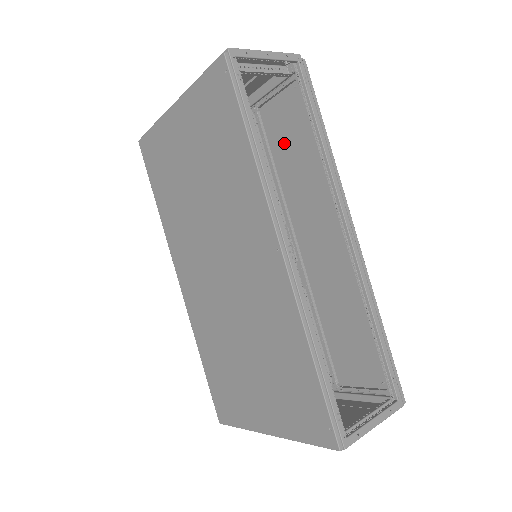
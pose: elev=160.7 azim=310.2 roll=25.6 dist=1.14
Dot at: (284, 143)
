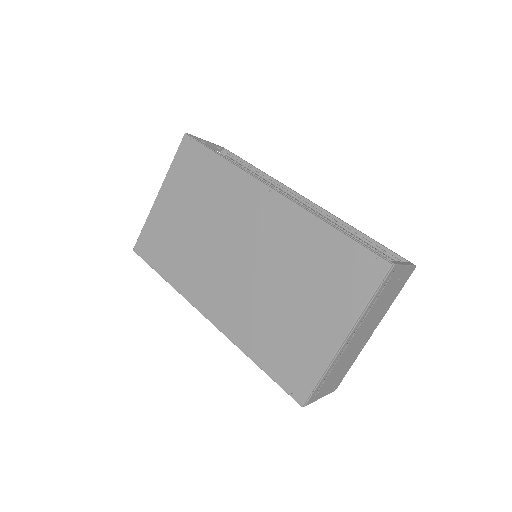
Dot at: occluded
